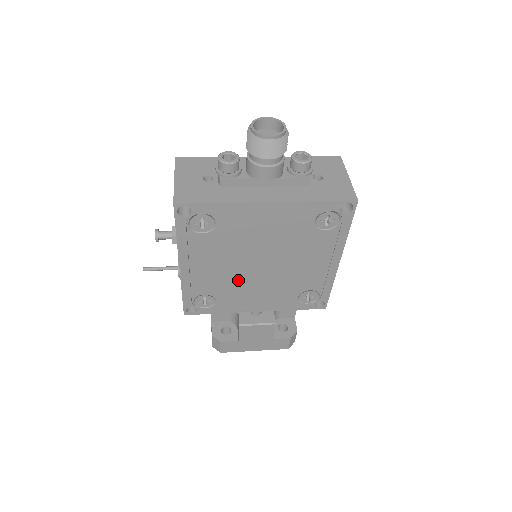
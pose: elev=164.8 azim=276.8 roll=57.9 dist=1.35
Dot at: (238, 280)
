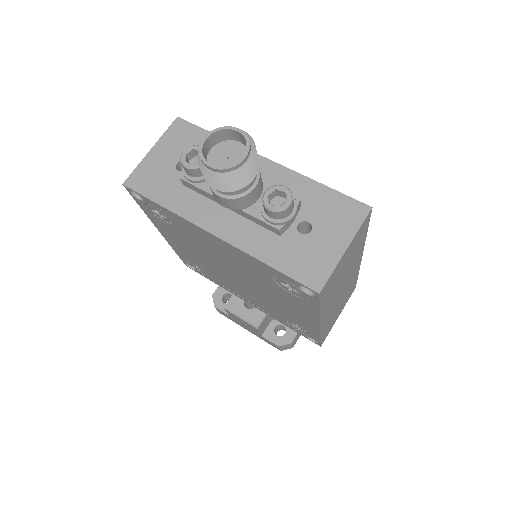
Dot at: (219, 273)
